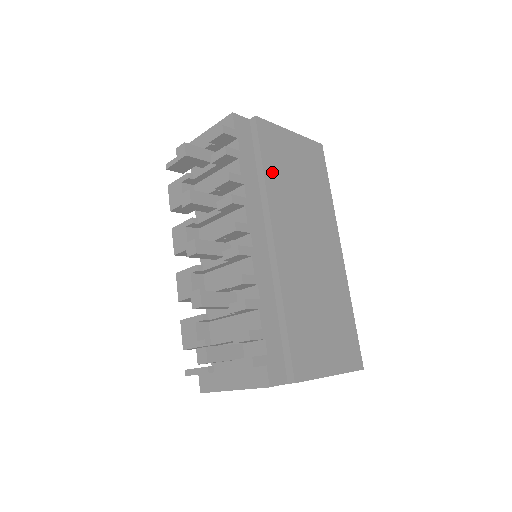
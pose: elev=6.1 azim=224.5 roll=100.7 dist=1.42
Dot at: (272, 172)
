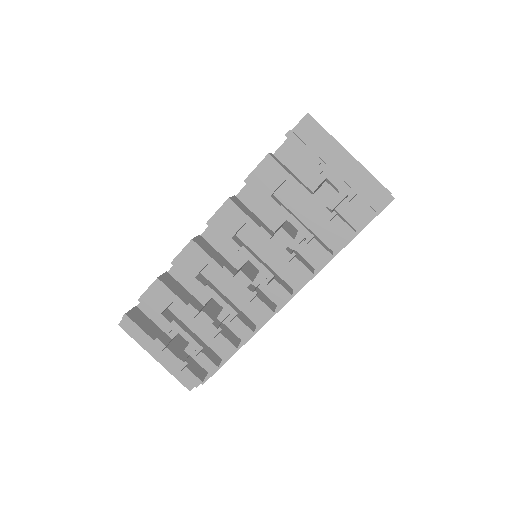
Dot at: occluded
